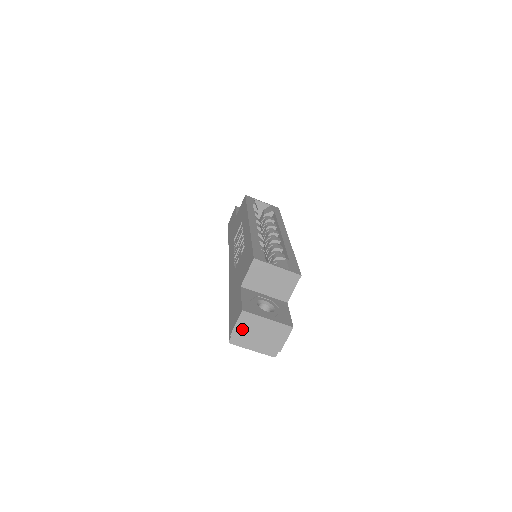
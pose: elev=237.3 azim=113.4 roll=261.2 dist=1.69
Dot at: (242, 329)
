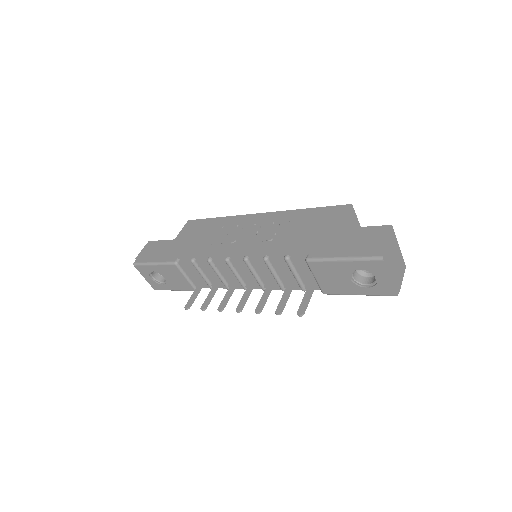
Dot at: (389, 247)
